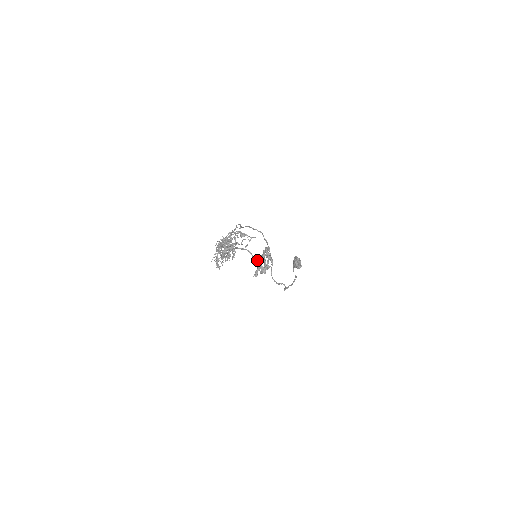
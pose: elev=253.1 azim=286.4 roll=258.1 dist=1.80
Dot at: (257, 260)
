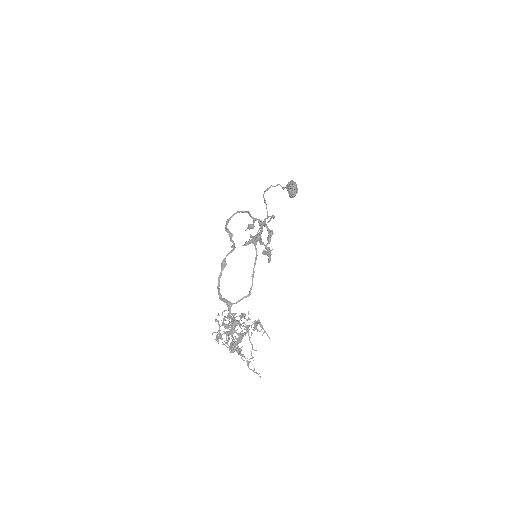
Dot at: (253, 219)
